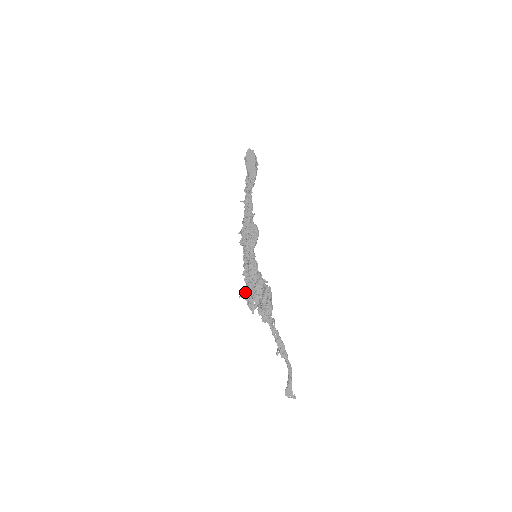
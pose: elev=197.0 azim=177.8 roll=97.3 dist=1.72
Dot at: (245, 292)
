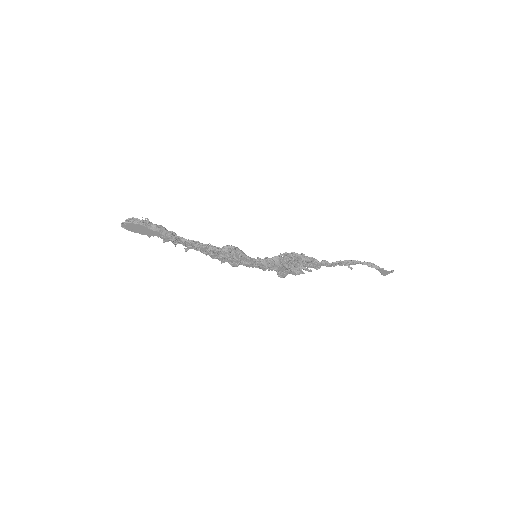
Dot at: (281, 274)
